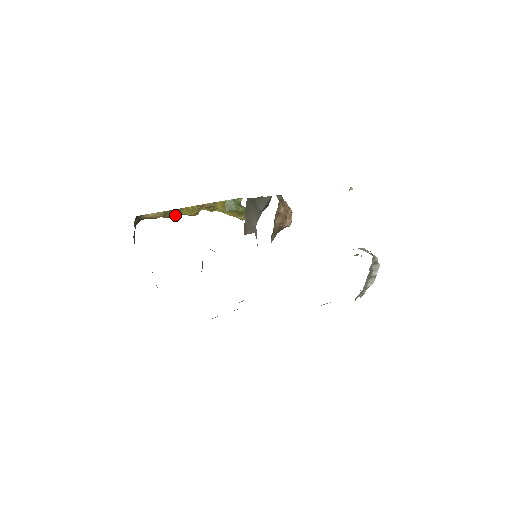
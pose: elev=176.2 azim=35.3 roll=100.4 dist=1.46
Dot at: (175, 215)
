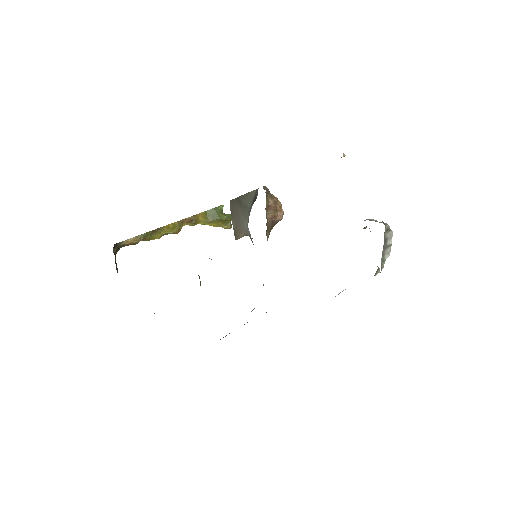
Dot at: (156, 236)
